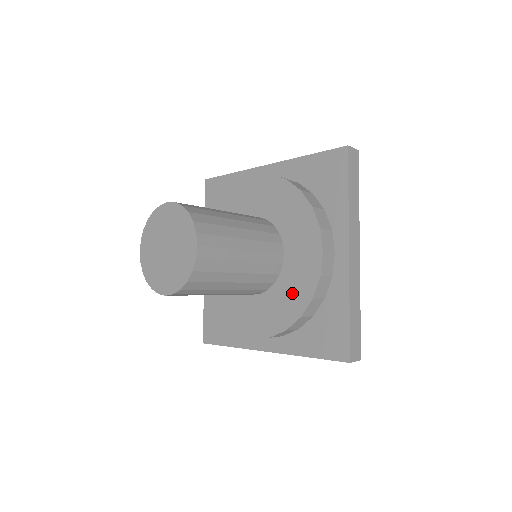
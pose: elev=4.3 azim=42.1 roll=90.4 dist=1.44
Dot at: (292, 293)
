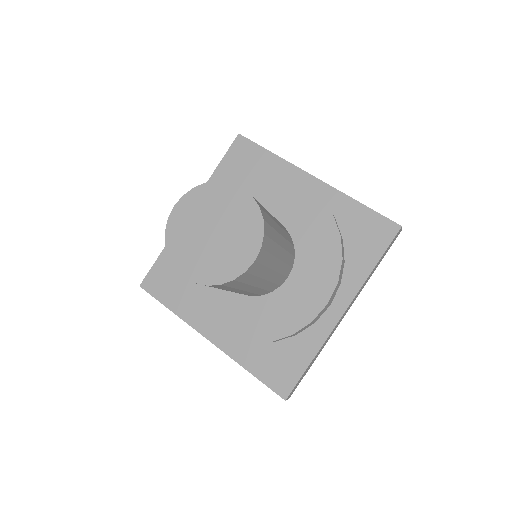
Dot at: (315, 232)
